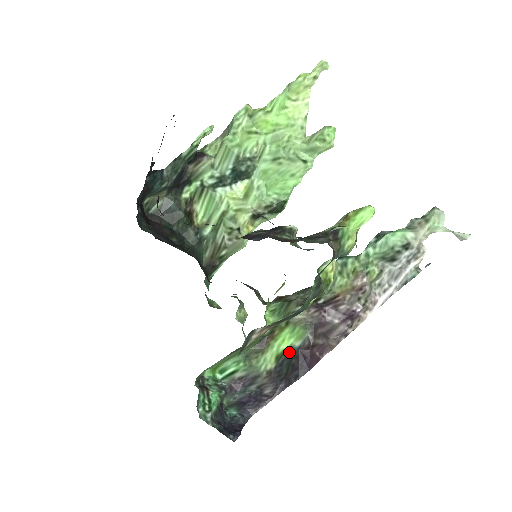
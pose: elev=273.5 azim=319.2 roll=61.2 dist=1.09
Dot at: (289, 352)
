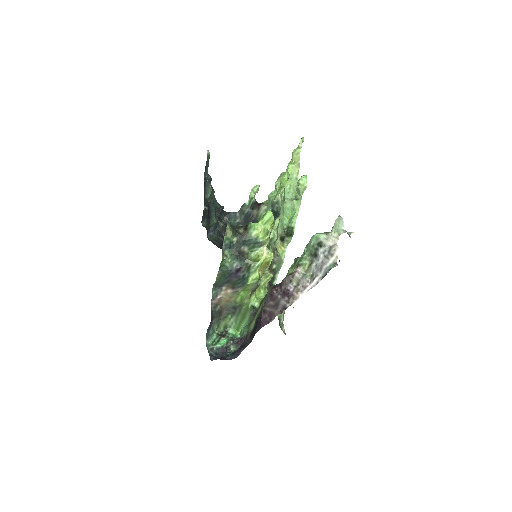
Dot at: (257, 317)
